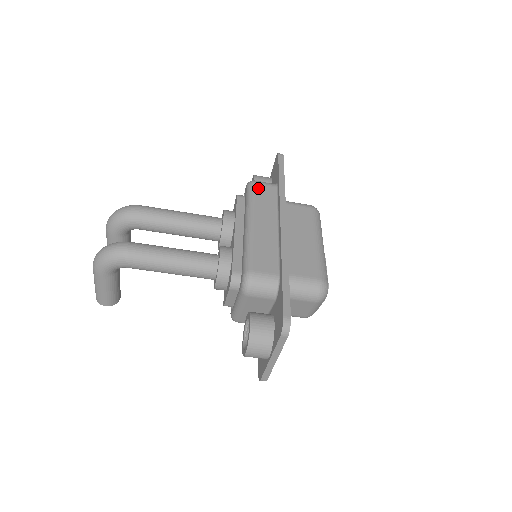
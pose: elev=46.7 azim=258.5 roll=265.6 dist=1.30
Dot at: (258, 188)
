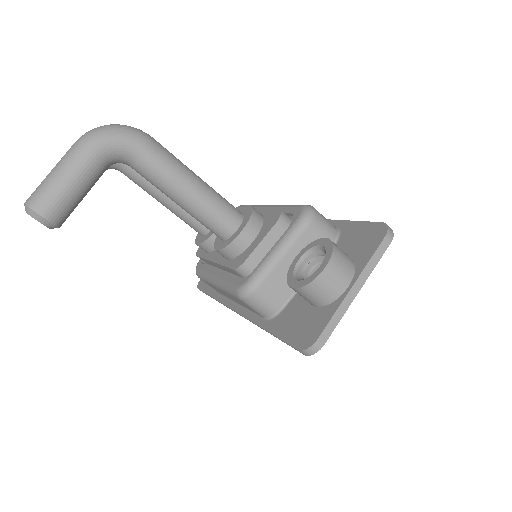
Dot at: occluded
